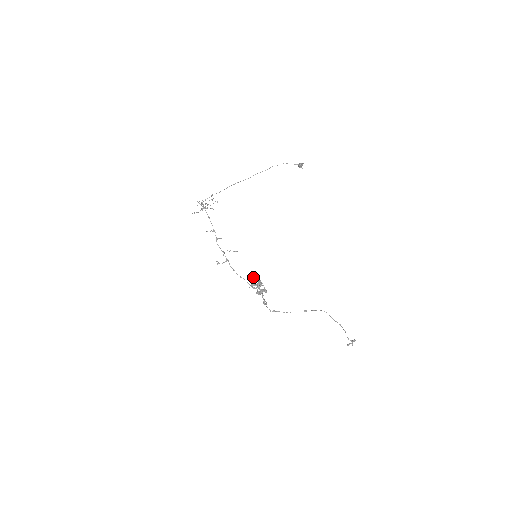
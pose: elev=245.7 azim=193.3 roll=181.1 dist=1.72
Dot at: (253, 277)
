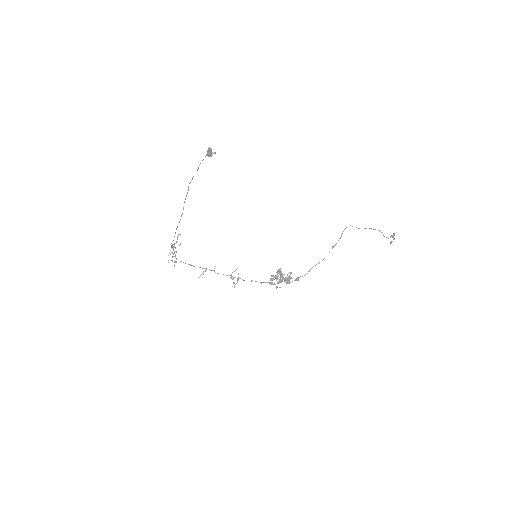
Dot at: (271, 278)
